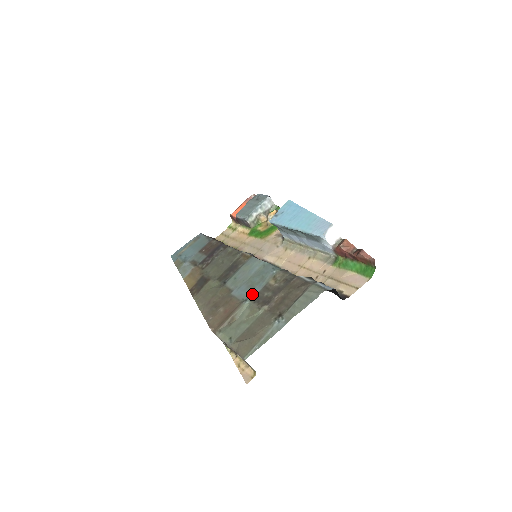
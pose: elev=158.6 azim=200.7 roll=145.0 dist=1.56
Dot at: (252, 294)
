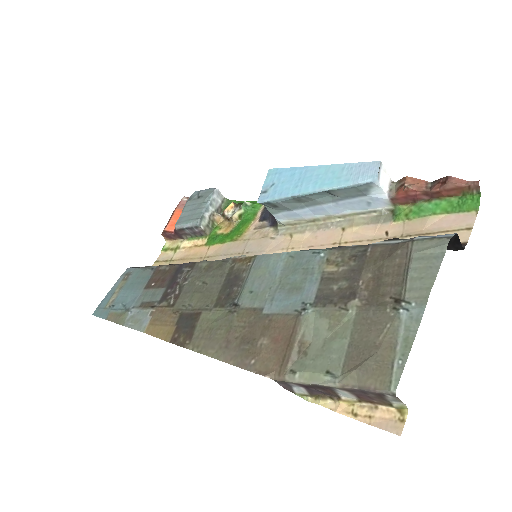
Dot at: (308, 297)
